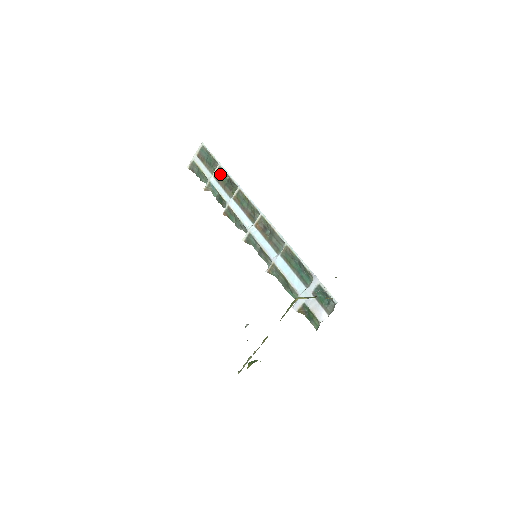
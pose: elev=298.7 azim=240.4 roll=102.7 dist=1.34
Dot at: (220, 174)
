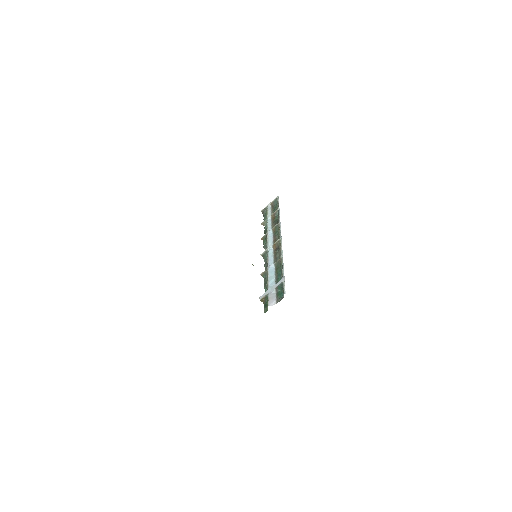
Dot at: (276, 215)
